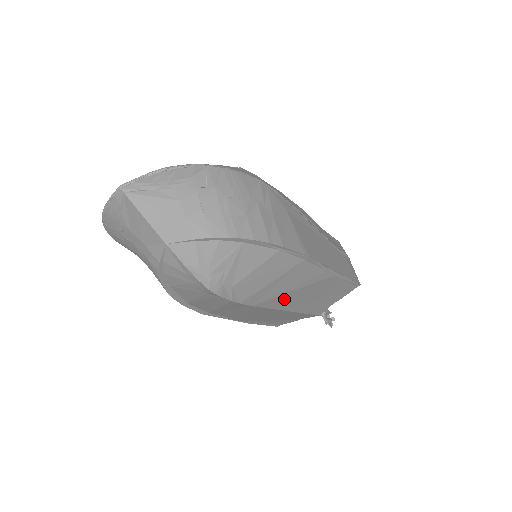
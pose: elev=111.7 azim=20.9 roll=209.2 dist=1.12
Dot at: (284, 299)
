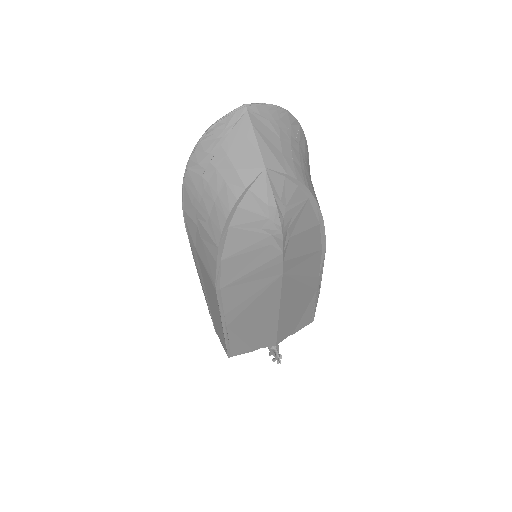
Dot at: (291, 289)
